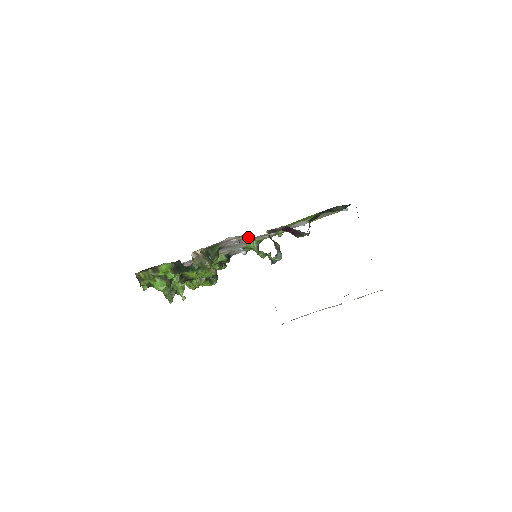
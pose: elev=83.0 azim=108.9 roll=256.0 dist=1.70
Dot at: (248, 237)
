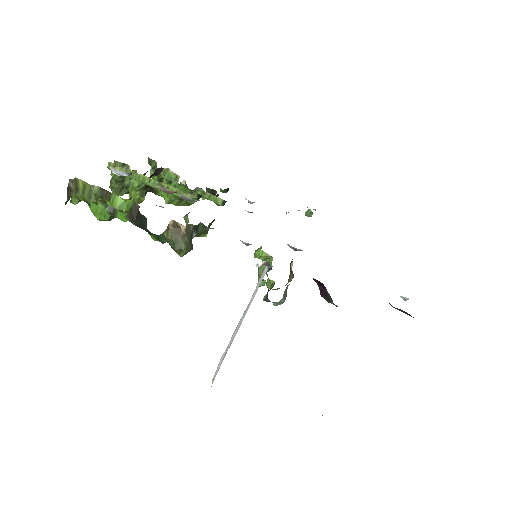
Dot at: (263, 264)
